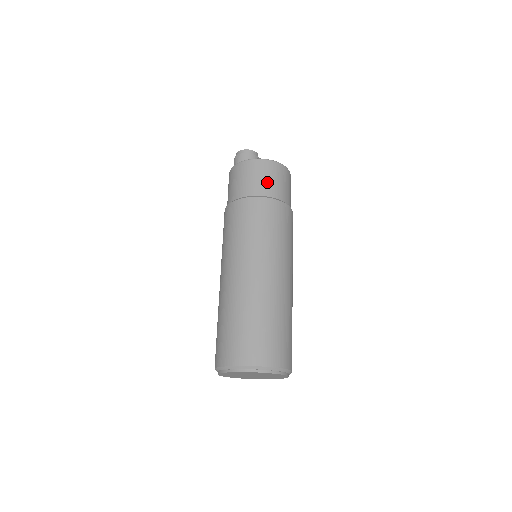
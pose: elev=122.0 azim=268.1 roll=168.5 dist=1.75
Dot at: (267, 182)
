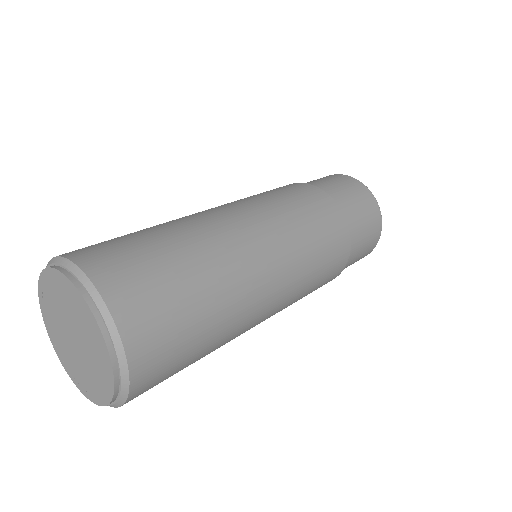
Dot at: (323, 181)
